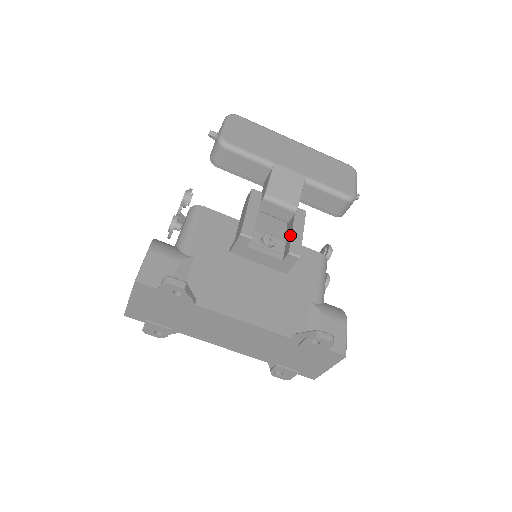
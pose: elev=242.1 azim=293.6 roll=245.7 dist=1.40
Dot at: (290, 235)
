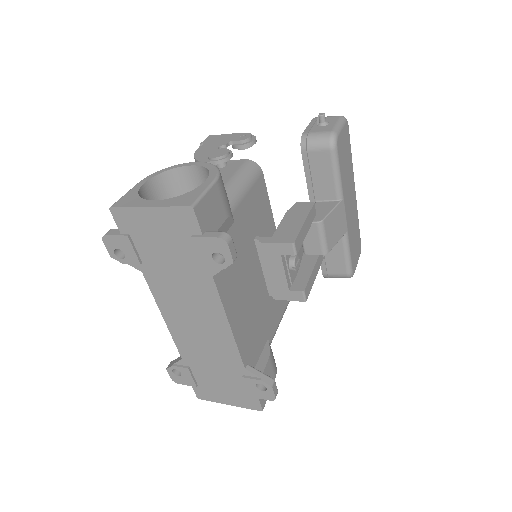
Dot at: (309, 272)
